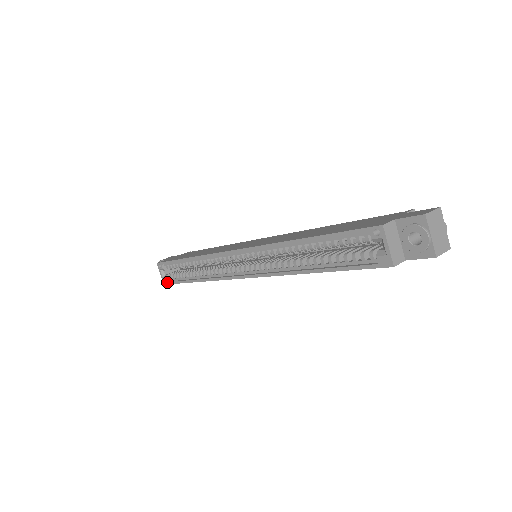
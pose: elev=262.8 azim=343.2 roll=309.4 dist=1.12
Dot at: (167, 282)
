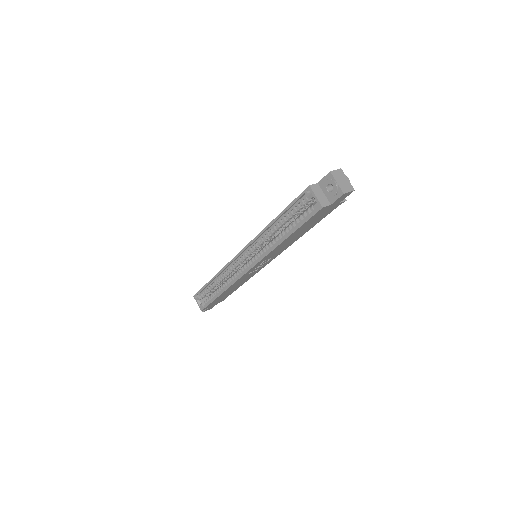
Dot at: (203, 307)
